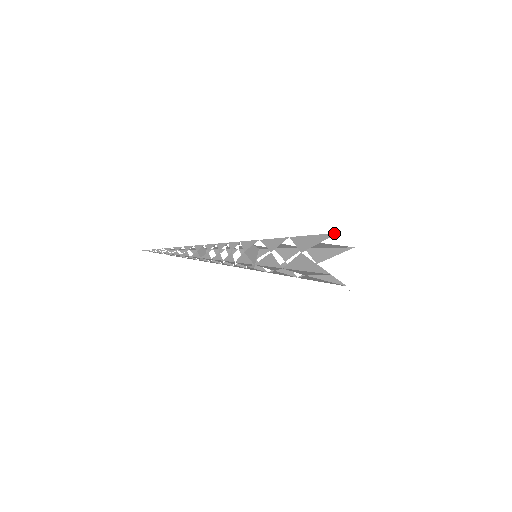
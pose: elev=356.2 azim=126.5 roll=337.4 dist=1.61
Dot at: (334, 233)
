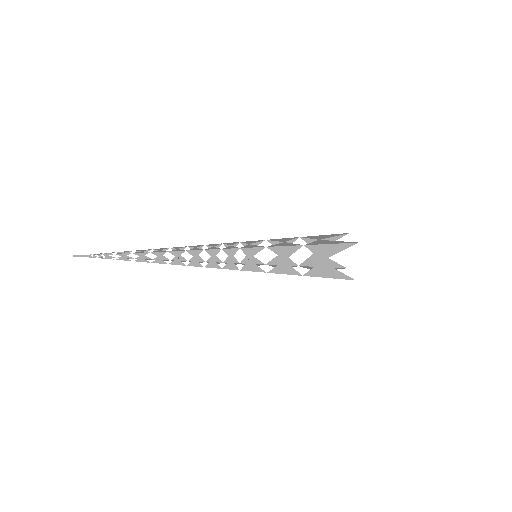
Dot at: (355, 243)
